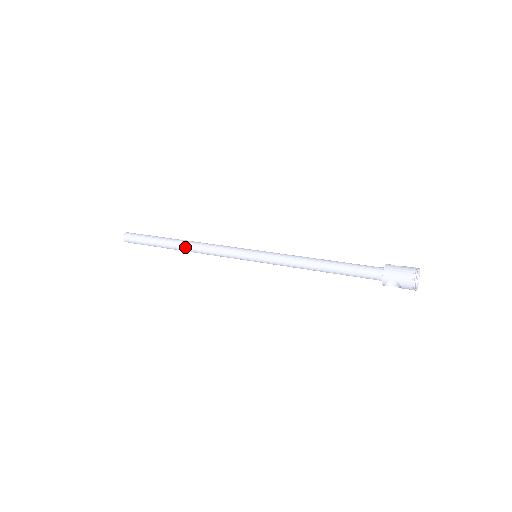
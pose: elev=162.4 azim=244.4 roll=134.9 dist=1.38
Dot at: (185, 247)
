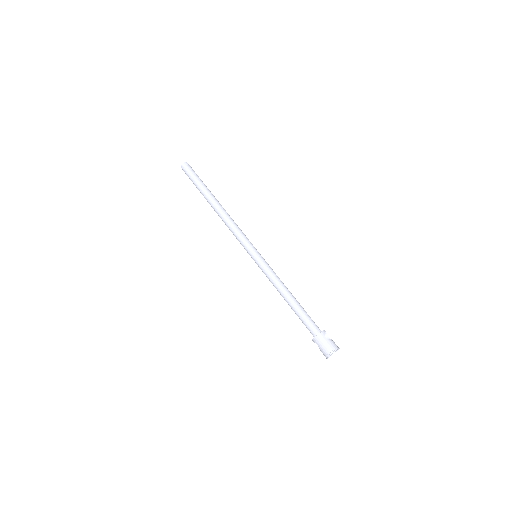
Dot at: (216, 211)
